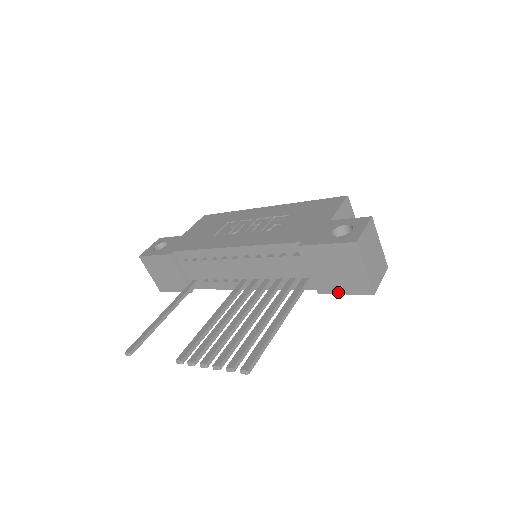
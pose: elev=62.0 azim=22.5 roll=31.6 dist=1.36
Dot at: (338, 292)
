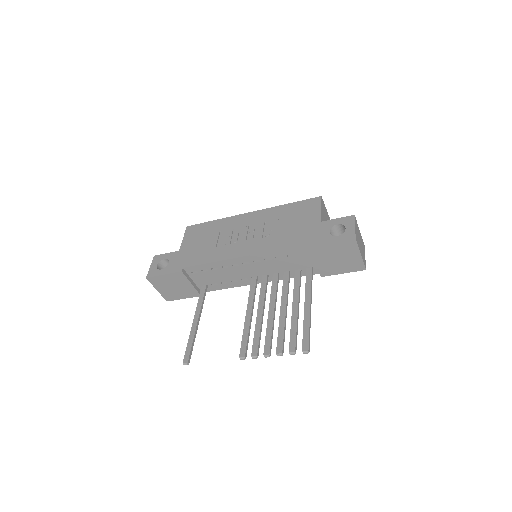
Dot at: (337, 273)
